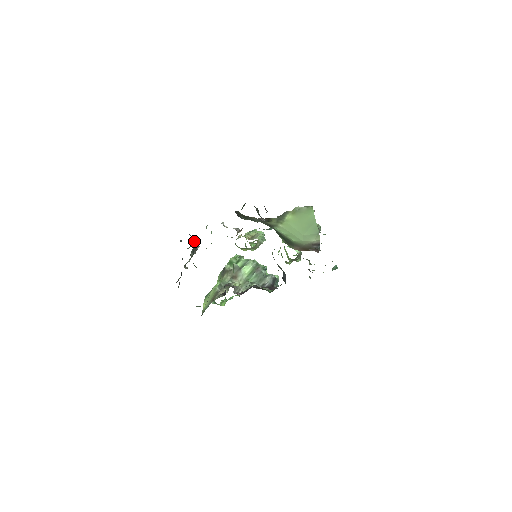
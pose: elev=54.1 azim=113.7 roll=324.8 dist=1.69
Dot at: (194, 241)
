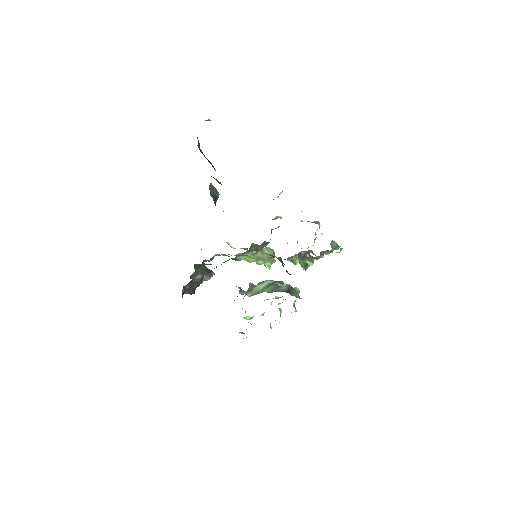
Dot at: (209, 269)
